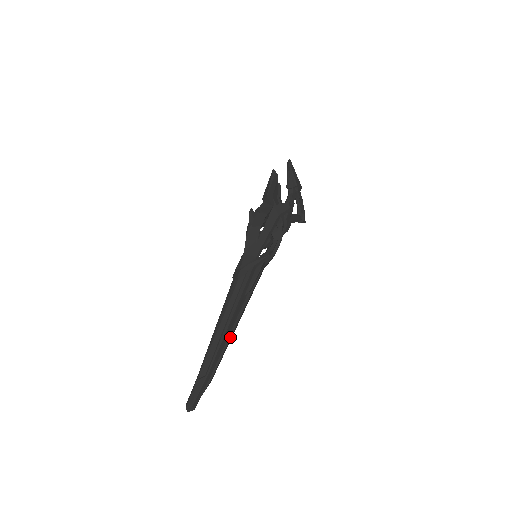
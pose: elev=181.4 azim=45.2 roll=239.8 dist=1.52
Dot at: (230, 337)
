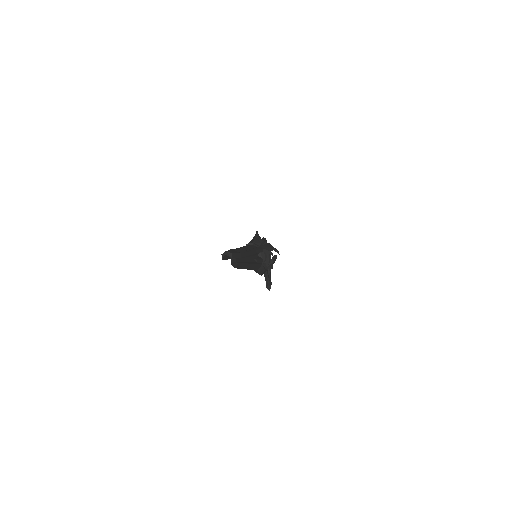
Dot at: (248, 263)
